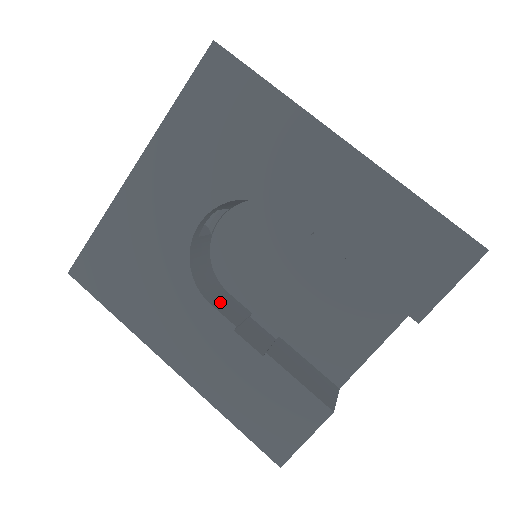
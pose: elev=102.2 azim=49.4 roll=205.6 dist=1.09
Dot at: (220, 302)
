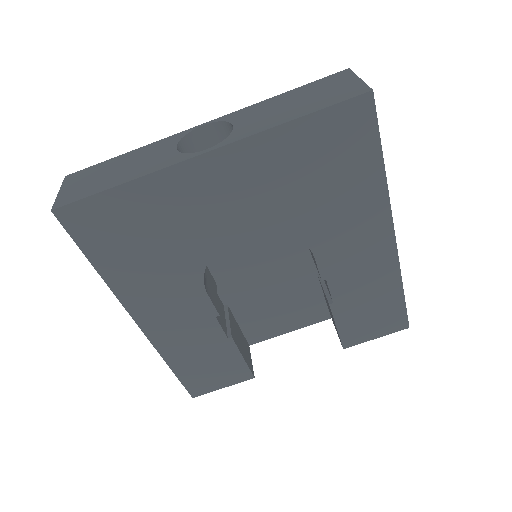
Dot at: (208, 285)
